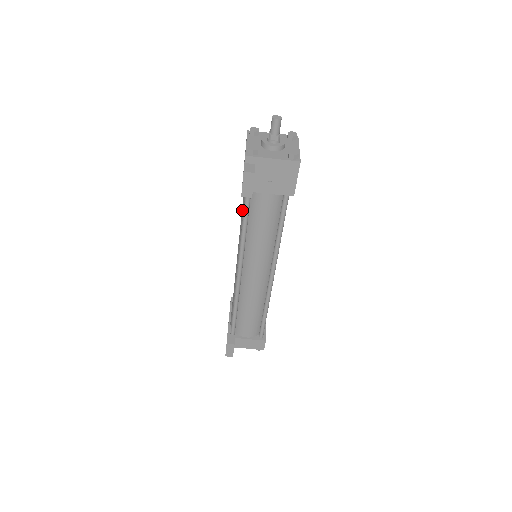
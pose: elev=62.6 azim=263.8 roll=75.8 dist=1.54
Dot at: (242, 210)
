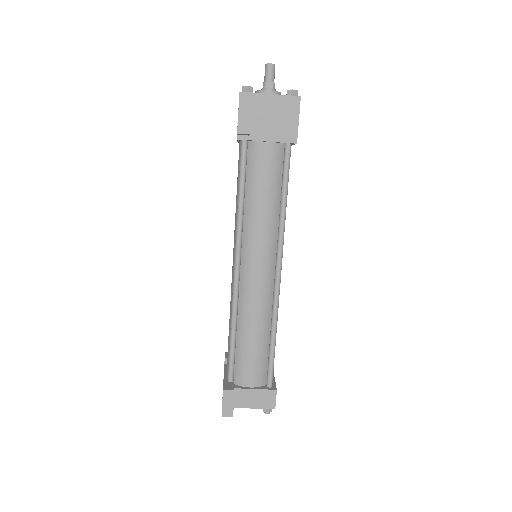
Dot at: (237, 184)
